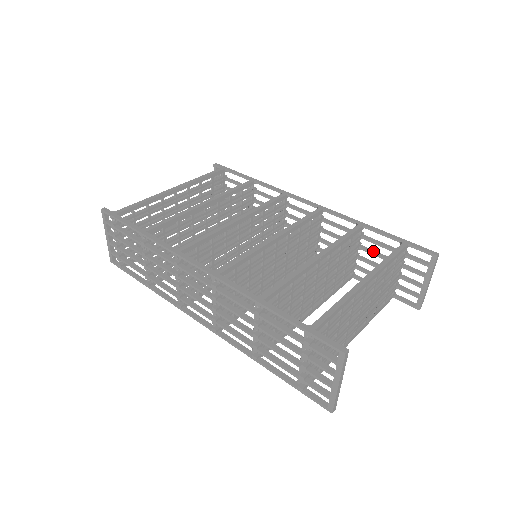
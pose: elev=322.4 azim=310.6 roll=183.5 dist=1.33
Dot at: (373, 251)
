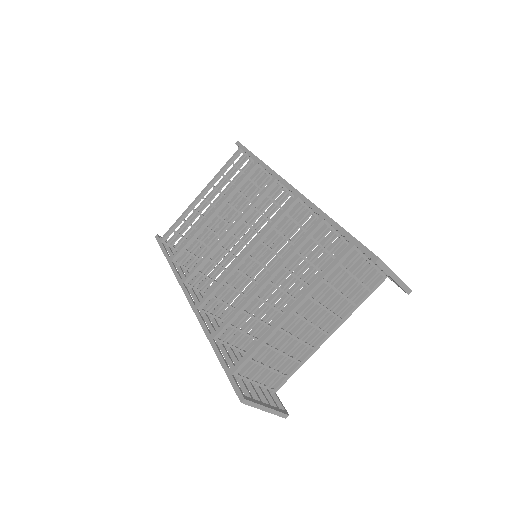
Dot at: occluded
